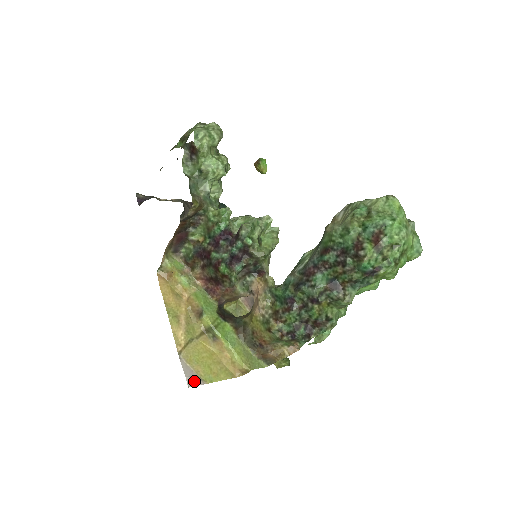
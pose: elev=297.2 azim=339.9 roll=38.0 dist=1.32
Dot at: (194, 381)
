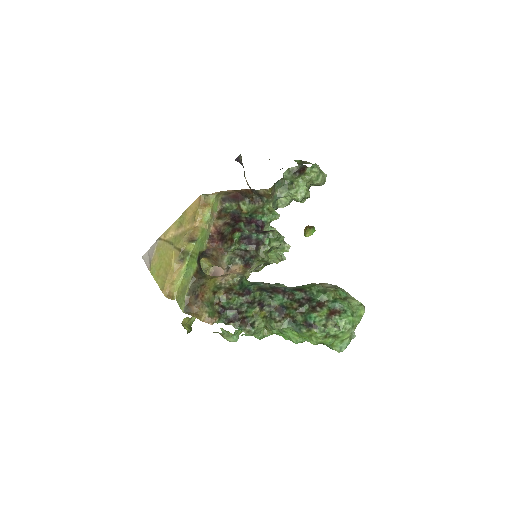
Dot at: (147, 259)
